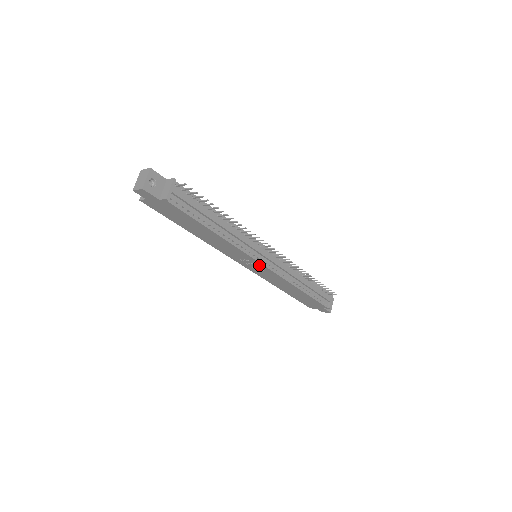
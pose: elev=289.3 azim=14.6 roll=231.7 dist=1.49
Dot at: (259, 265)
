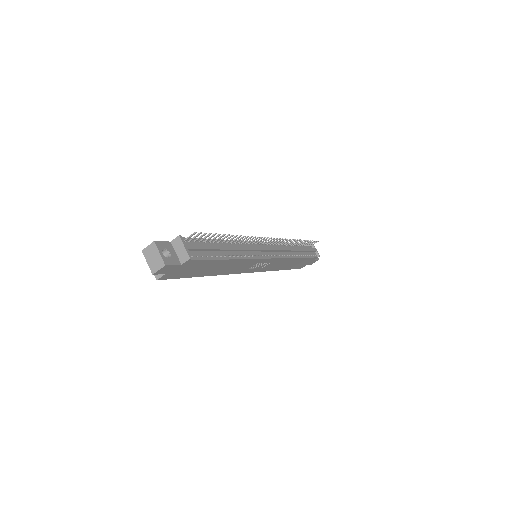
Dot at: (266, 261)
